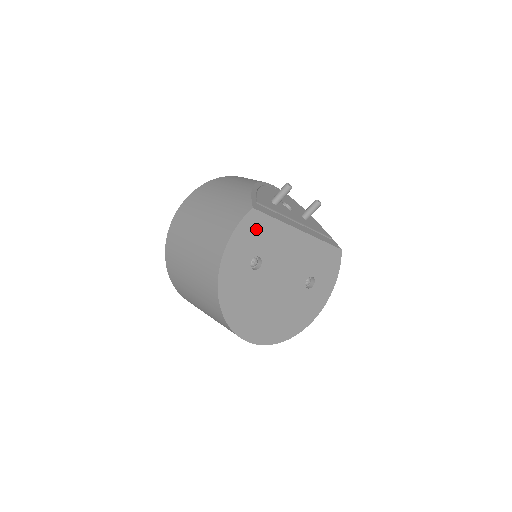
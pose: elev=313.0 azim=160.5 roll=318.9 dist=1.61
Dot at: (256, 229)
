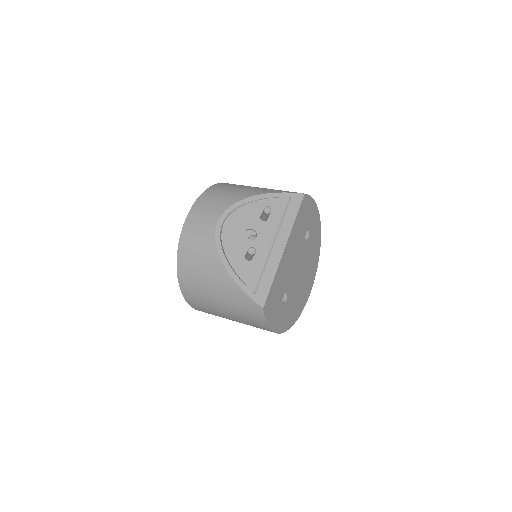
Dot at: (272, 302)
